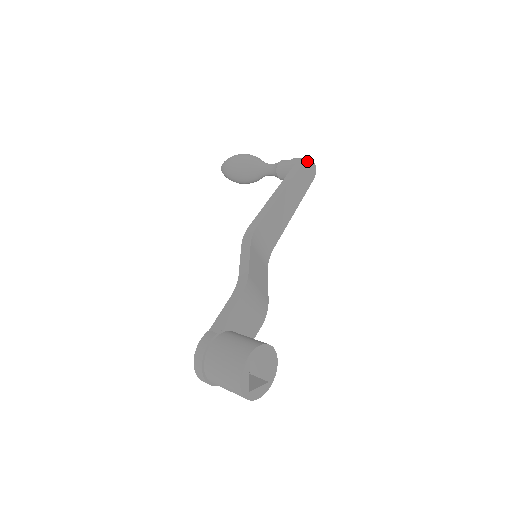
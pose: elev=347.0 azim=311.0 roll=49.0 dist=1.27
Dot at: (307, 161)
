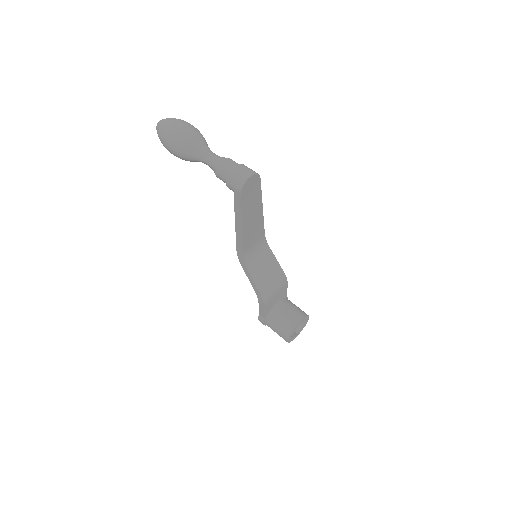
Dot at: (243, 190)
